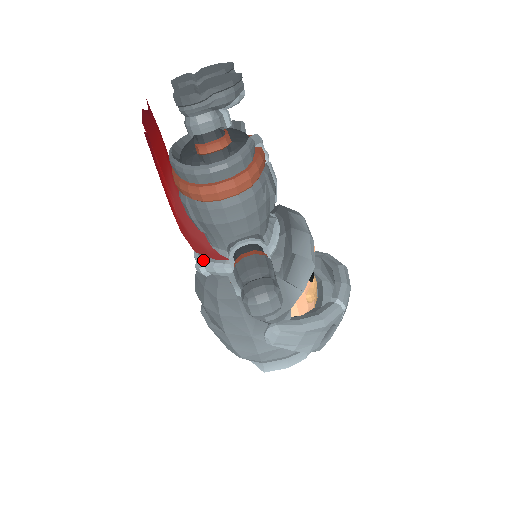
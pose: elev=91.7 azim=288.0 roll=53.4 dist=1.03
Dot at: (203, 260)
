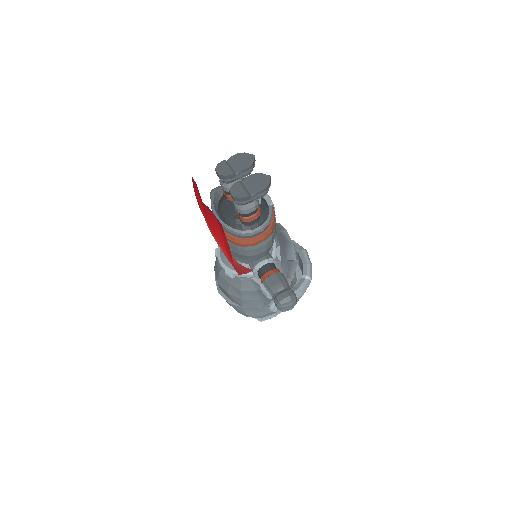
Dot at: (231, 269)
